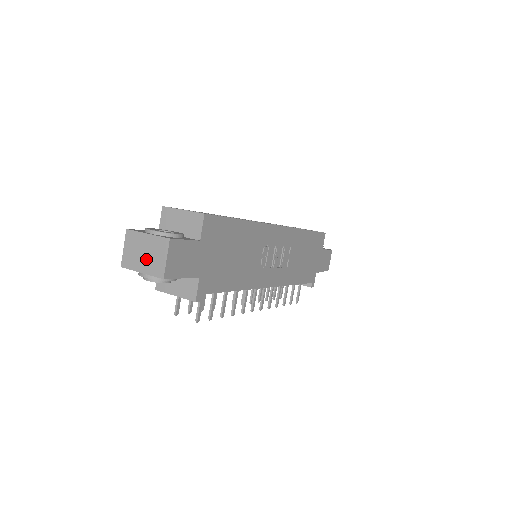
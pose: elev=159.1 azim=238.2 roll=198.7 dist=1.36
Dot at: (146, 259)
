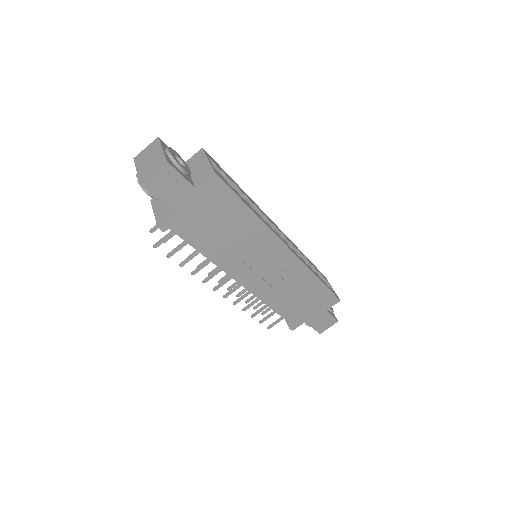
Dot at: (146, 164)
